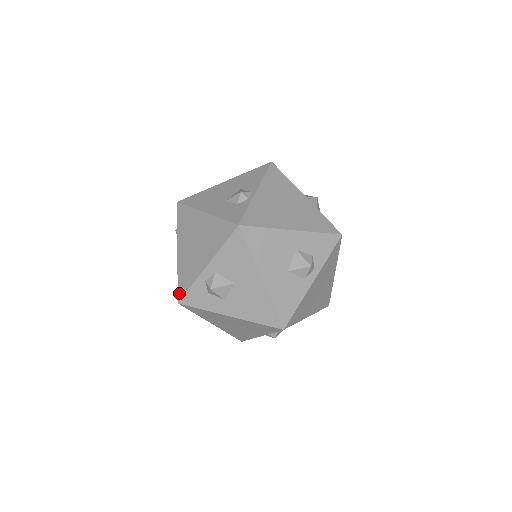
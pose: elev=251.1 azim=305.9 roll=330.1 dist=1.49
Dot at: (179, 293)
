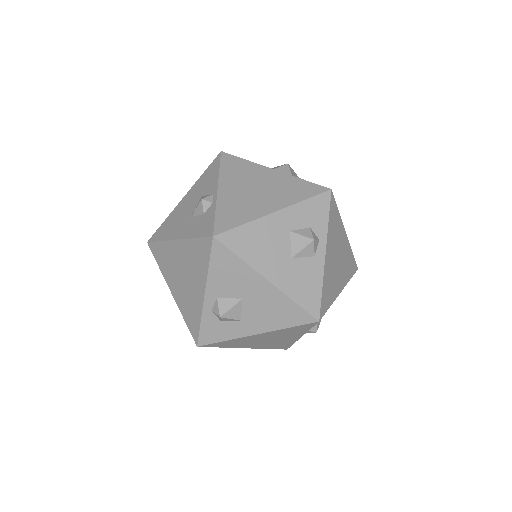
Dot at: (193, 335)
